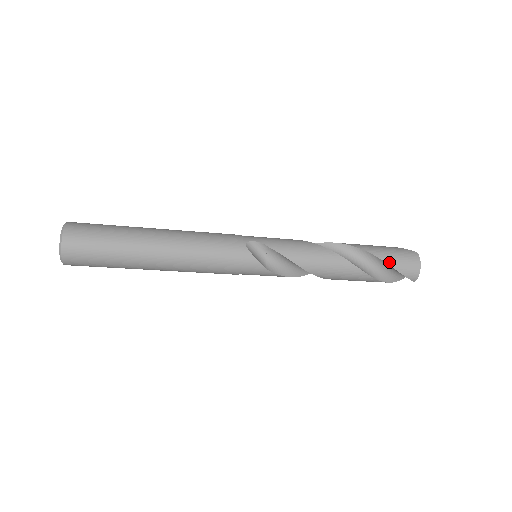
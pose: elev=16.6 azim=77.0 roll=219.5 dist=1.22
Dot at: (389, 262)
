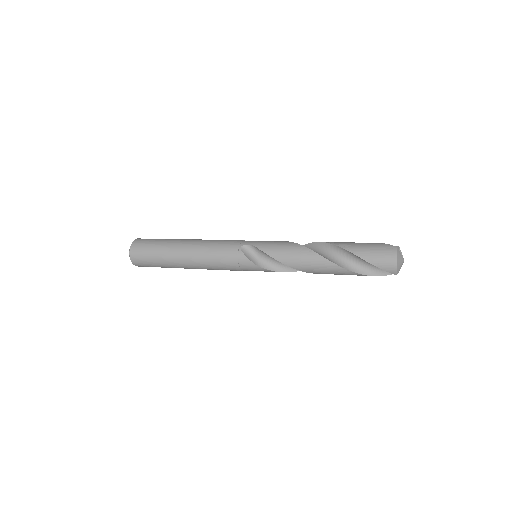
Dot at: (363, 257)
